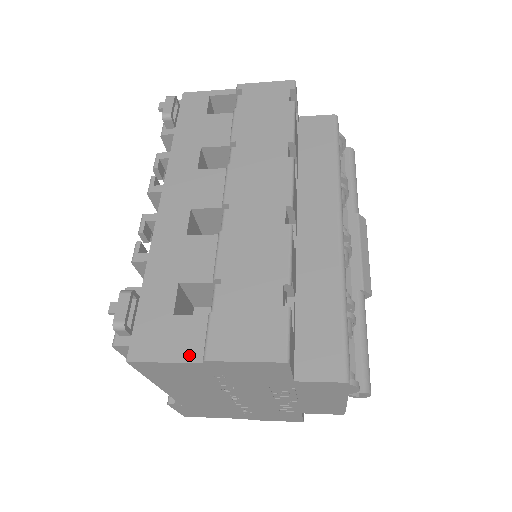
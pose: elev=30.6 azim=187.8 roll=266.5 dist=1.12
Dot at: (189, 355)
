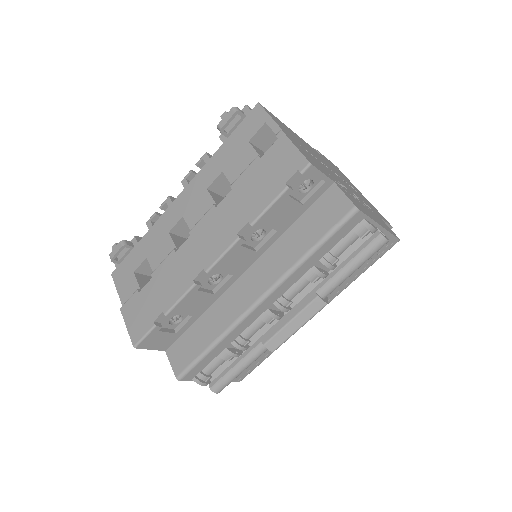
Dot at: (123, 298)
